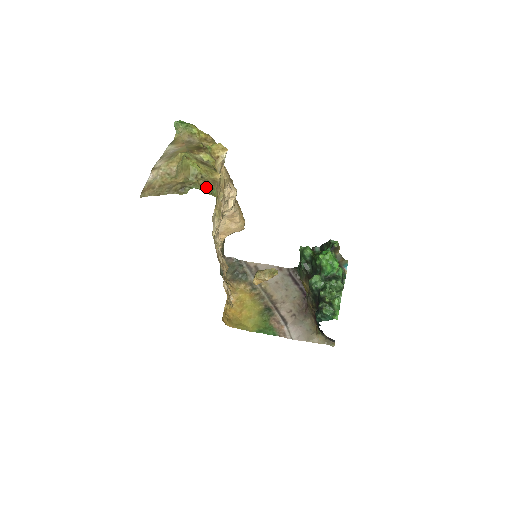
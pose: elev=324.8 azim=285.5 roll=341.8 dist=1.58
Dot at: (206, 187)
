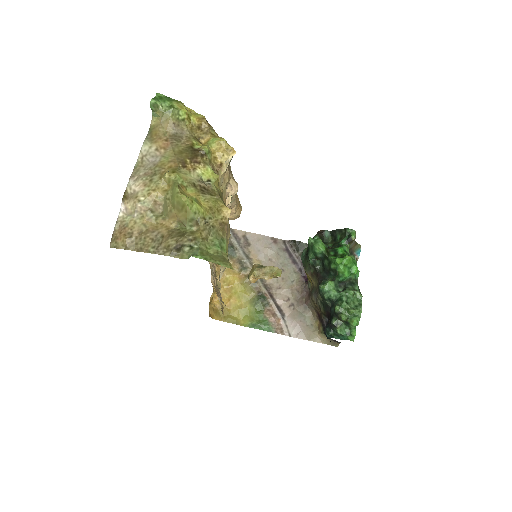
Dot at: (213, 242)
